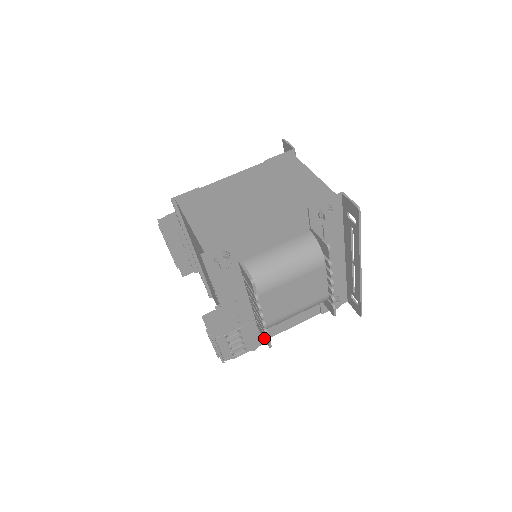
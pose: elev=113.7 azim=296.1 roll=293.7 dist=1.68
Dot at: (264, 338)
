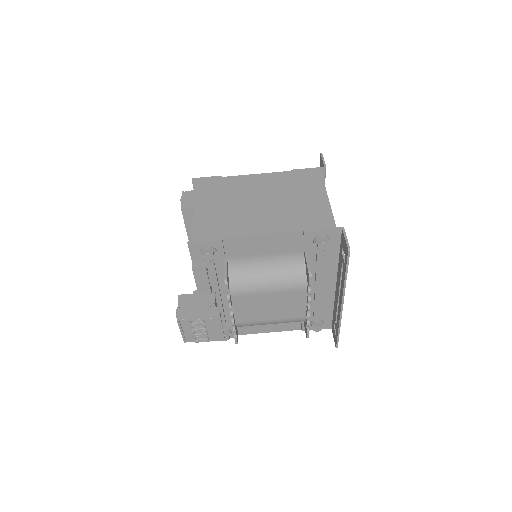
Dot at: occluded
